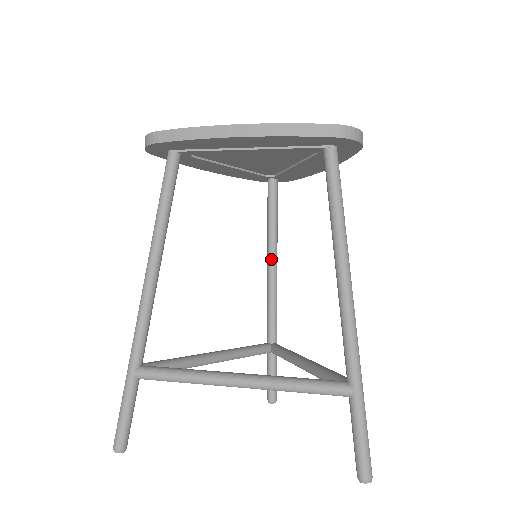
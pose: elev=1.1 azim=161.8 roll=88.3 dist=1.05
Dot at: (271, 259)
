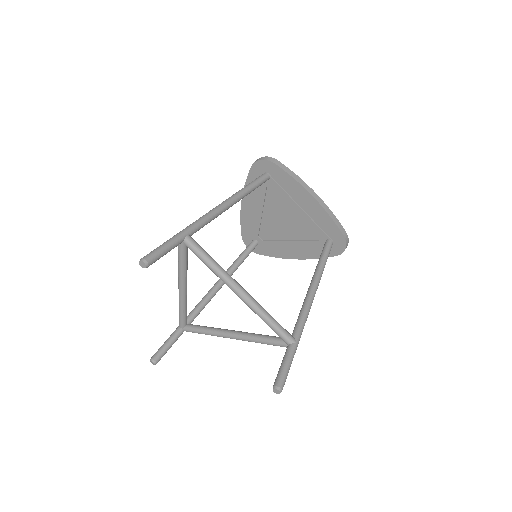
Dot at: occluded
